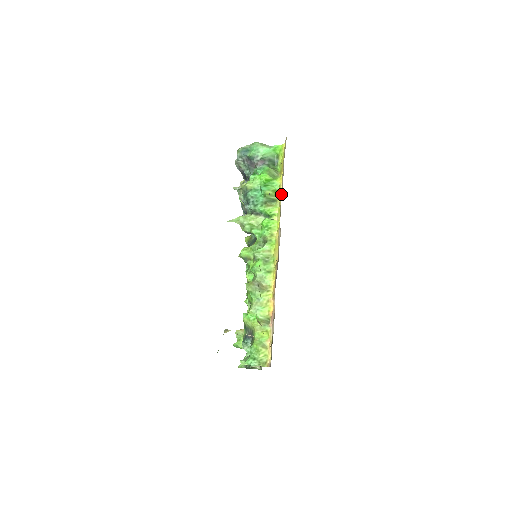
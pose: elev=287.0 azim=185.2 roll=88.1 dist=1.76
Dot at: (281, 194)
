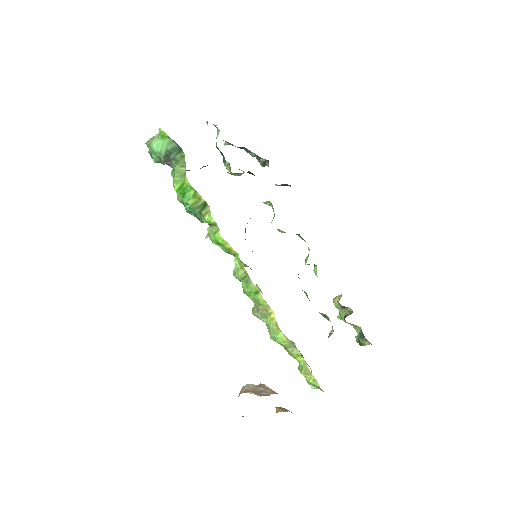
Dot at: occluded
